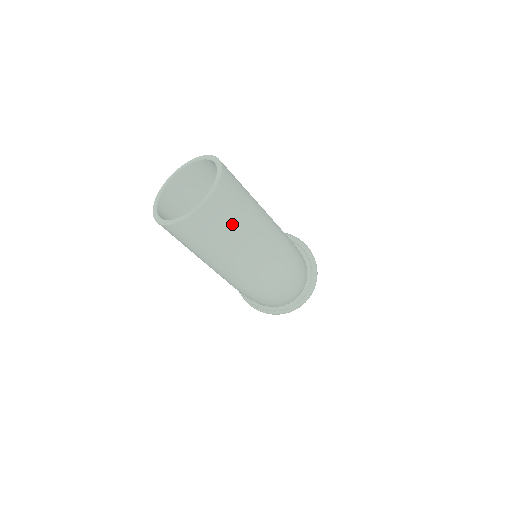
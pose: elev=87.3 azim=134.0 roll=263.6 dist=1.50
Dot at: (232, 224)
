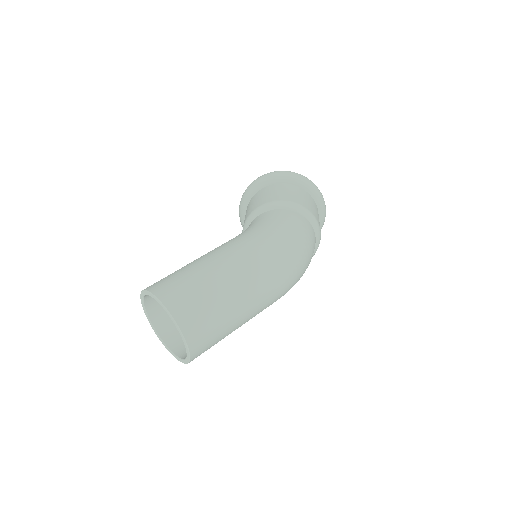
Dot at: (217, 316)
